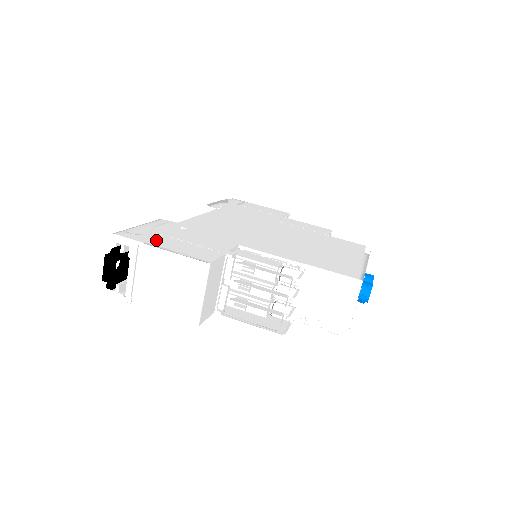
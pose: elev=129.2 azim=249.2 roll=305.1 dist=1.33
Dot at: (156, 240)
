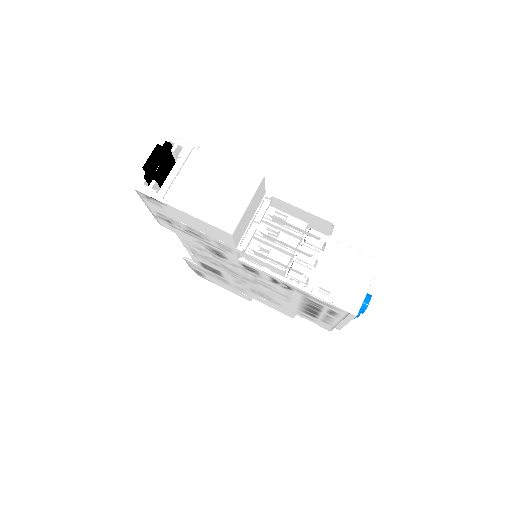
Dot at: occluded
